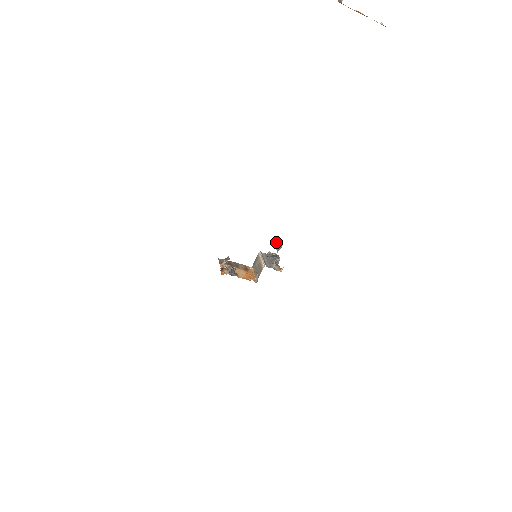
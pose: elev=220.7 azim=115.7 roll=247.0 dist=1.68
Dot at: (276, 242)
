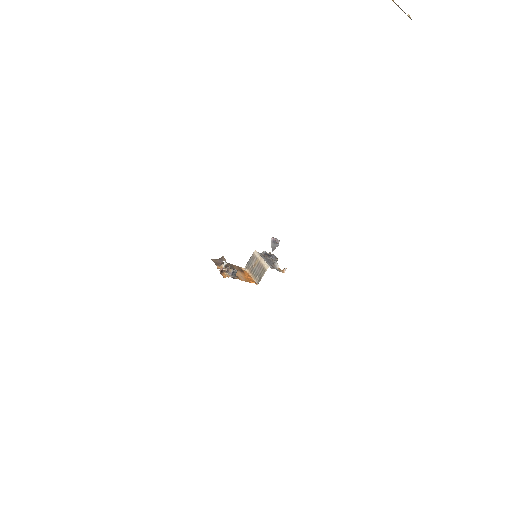
Dot at: (273, 240)
